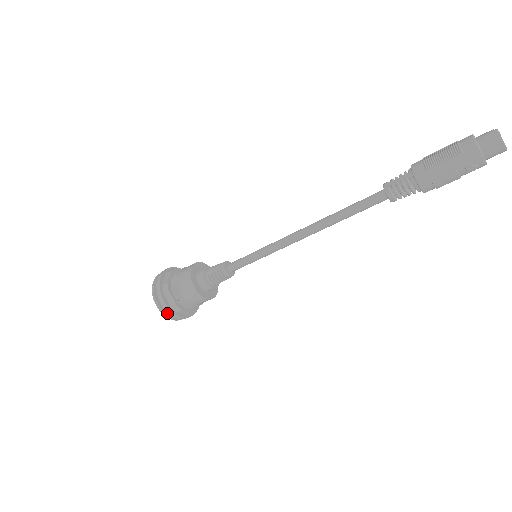
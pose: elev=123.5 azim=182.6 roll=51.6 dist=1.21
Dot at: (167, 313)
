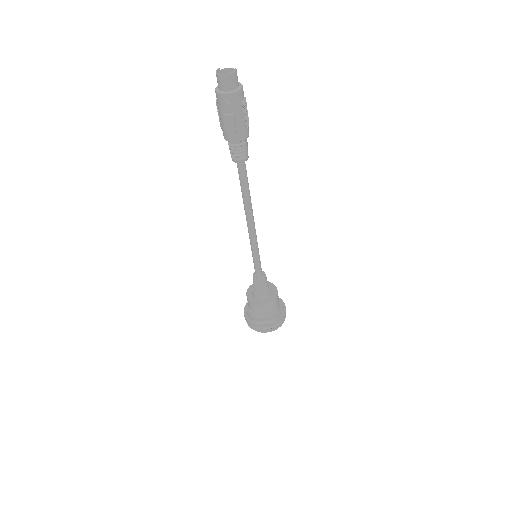
Dot at: occluded
